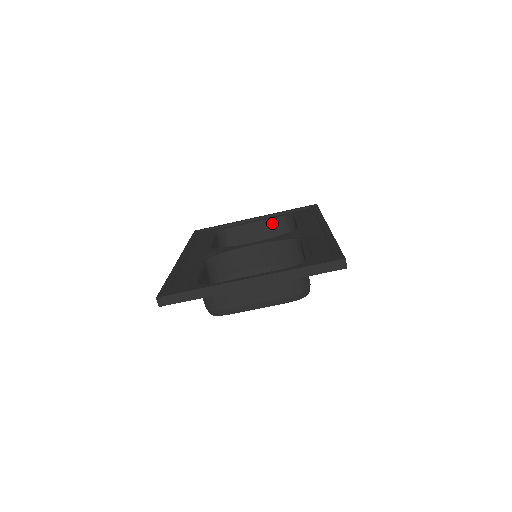
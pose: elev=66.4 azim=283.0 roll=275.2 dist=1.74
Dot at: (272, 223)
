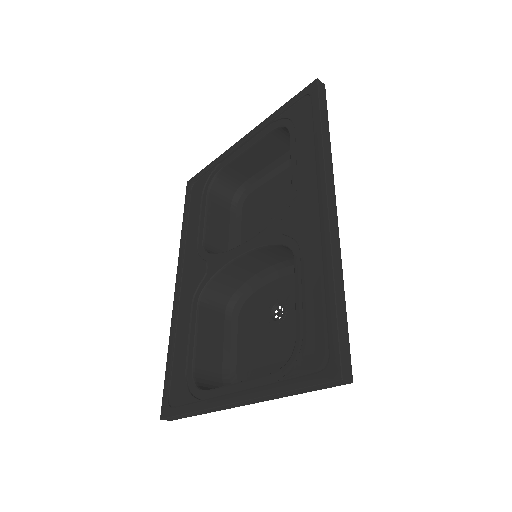
Dot at: (268, 141)
